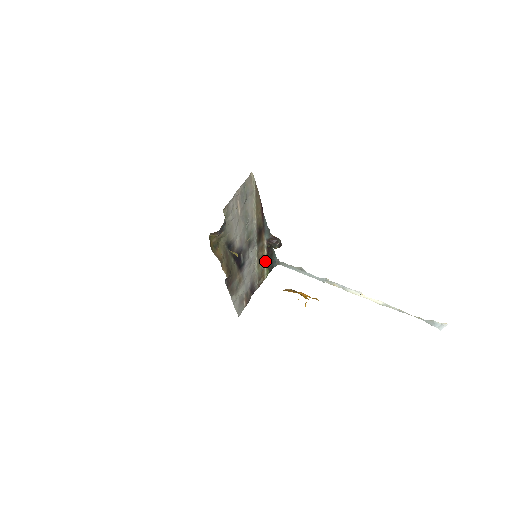
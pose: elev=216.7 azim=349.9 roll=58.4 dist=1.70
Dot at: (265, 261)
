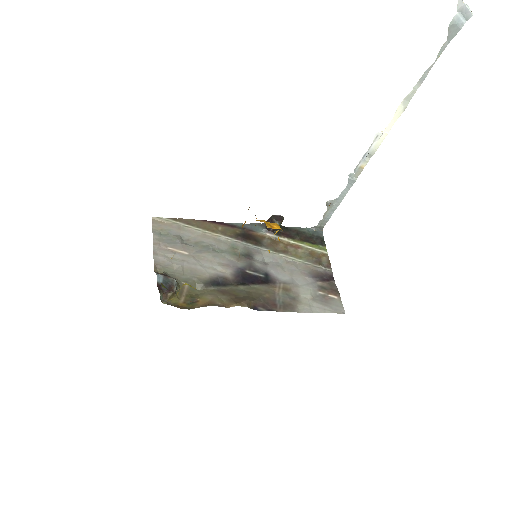
Dot at: (299, 245)
